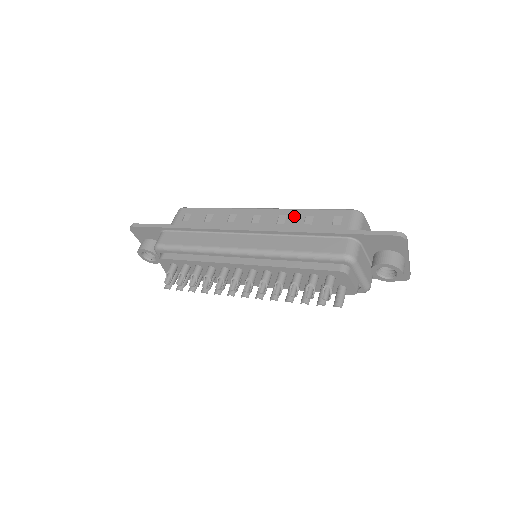
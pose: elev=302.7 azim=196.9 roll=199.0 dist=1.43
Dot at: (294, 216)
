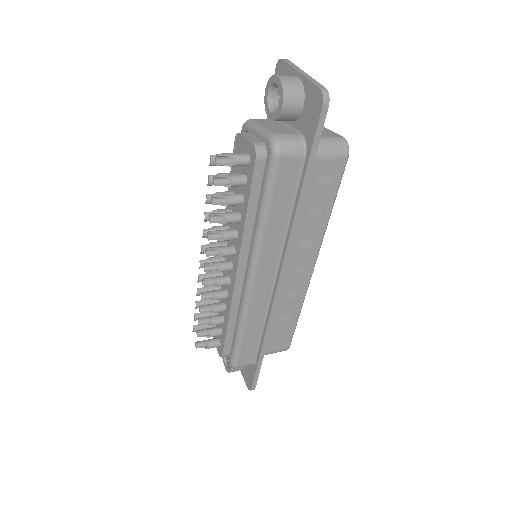
Dot at: occluded
